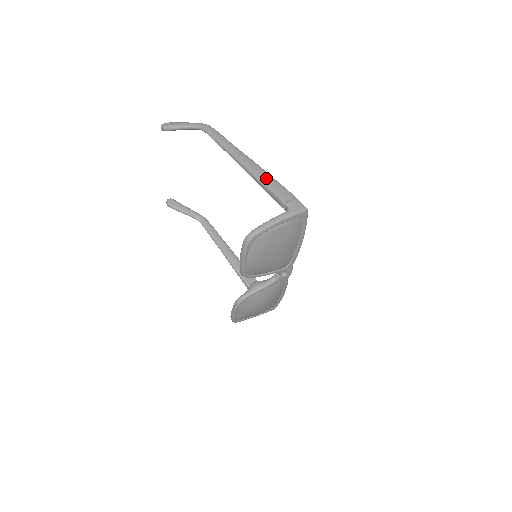
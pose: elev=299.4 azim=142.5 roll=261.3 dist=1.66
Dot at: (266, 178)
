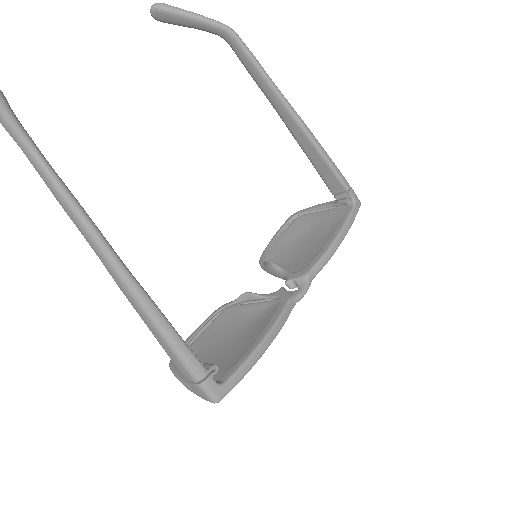
Dot at: (155, 335)
